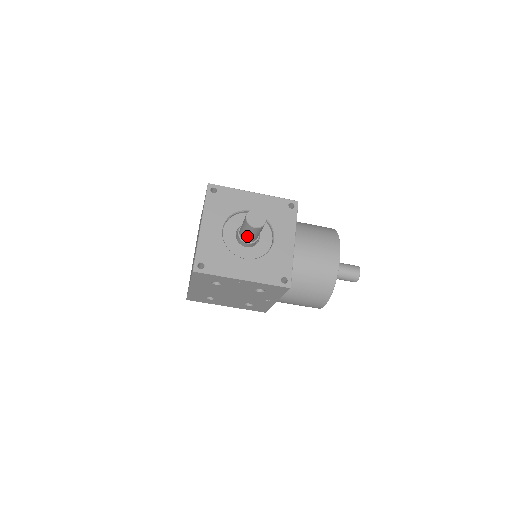
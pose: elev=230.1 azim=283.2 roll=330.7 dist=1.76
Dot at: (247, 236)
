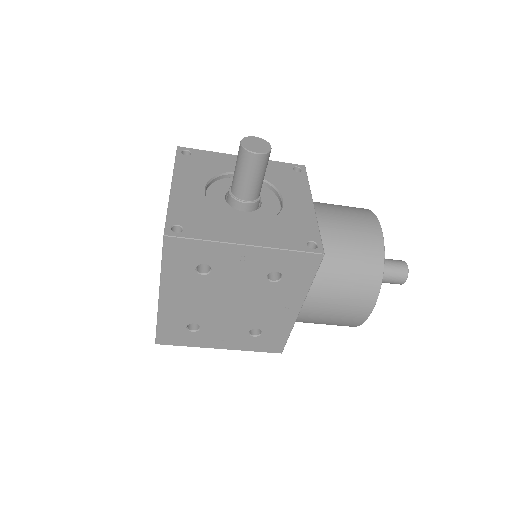
Dot at: (244, 184)
